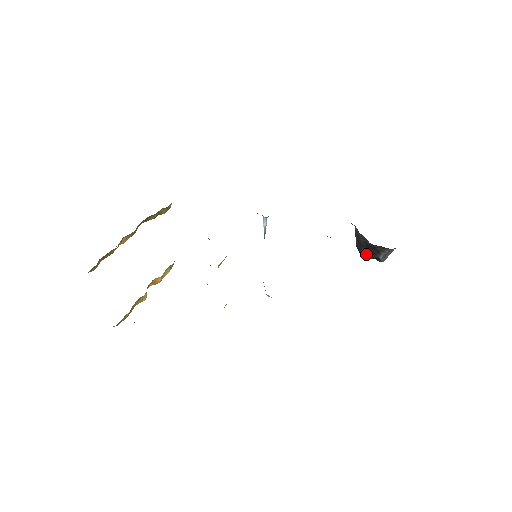
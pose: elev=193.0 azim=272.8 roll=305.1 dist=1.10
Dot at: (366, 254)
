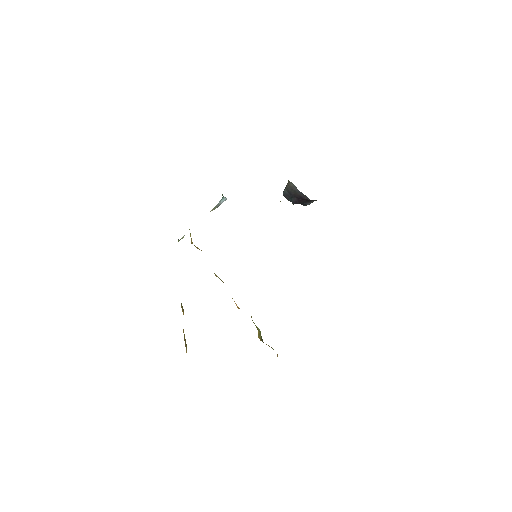
Dot at: (296, 202)
